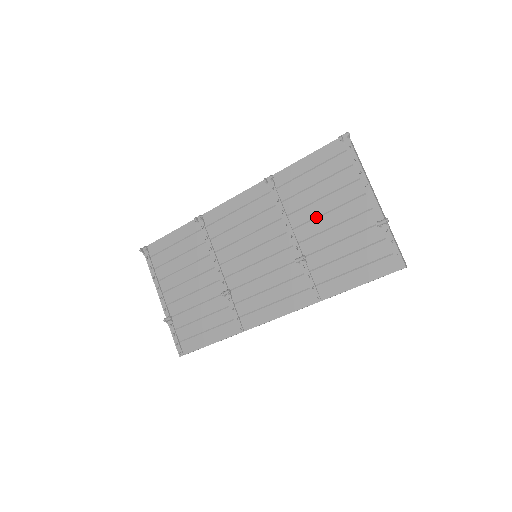
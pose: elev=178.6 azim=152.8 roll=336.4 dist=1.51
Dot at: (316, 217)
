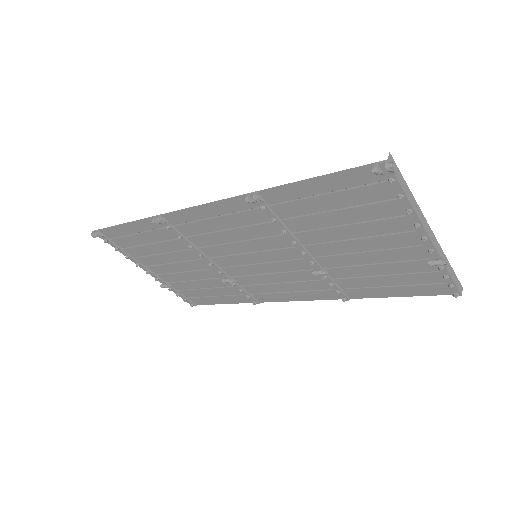
Dot at: (337, 240)
